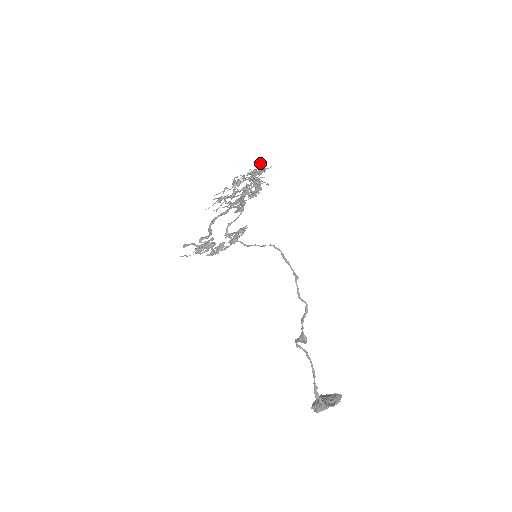
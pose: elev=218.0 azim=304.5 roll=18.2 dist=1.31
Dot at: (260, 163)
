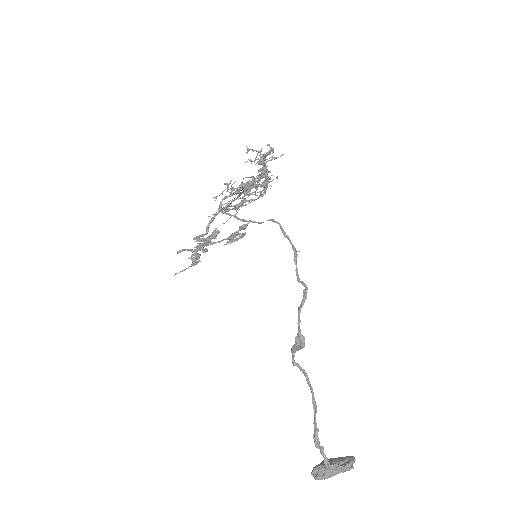
Dot at: (269, 144)
